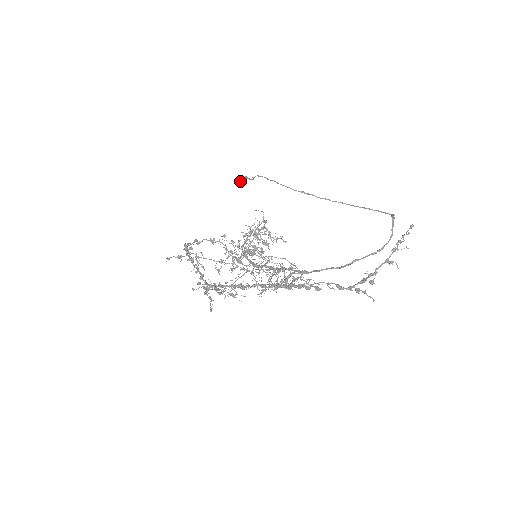
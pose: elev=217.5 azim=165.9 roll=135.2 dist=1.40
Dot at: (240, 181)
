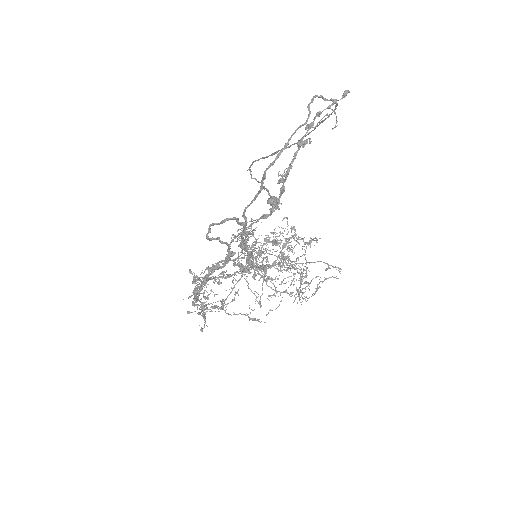
Dot at: (268, 199)
